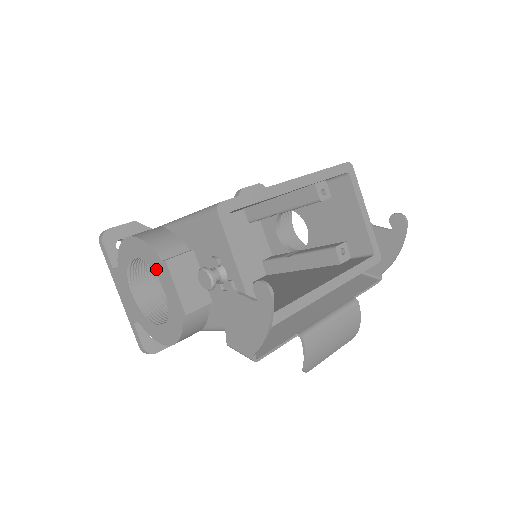
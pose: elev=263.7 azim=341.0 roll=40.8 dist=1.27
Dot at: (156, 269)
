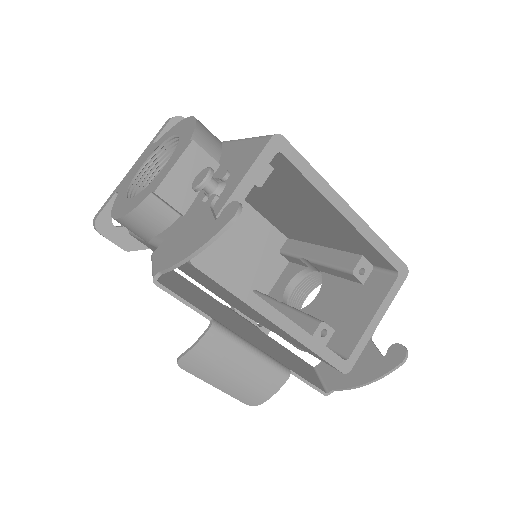
Dot at: (179, 146)
